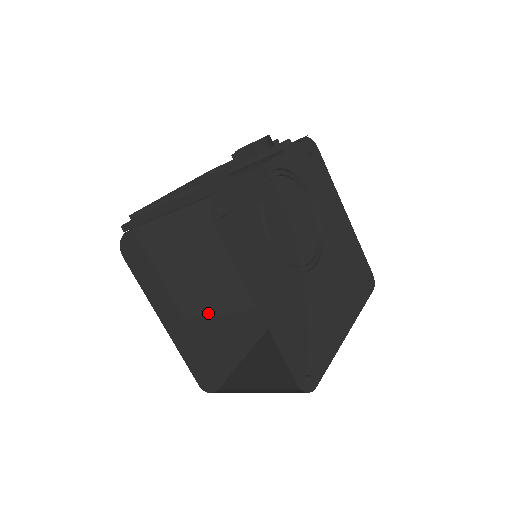
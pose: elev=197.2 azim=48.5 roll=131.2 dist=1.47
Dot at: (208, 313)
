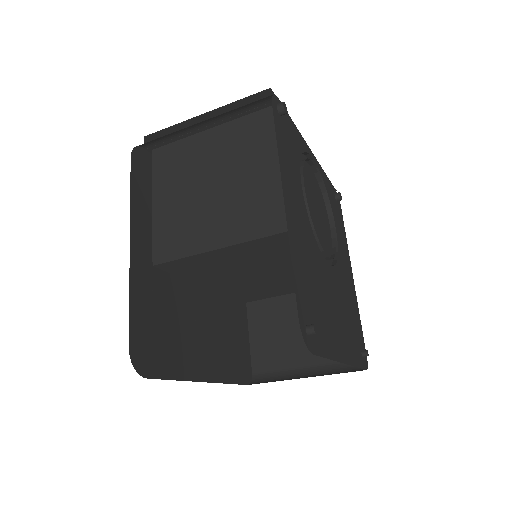
Dot at: (193, 250)
